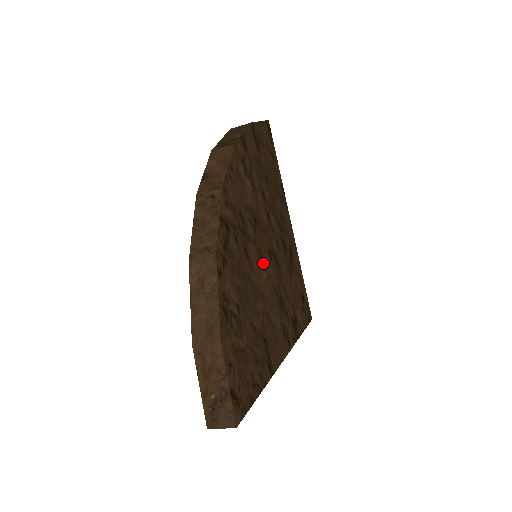
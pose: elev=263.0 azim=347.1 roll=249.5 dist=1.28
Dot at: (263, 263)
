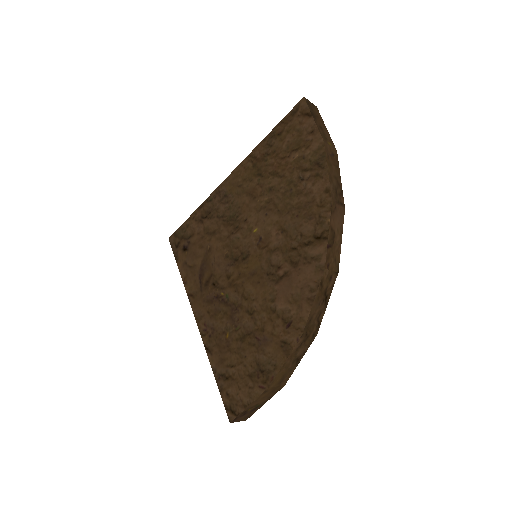
Dot at: occluded
